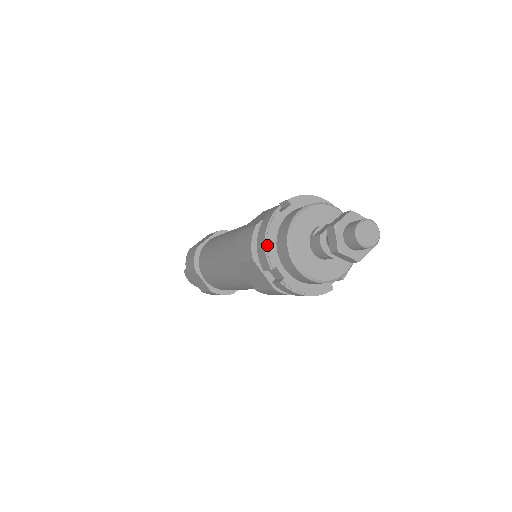
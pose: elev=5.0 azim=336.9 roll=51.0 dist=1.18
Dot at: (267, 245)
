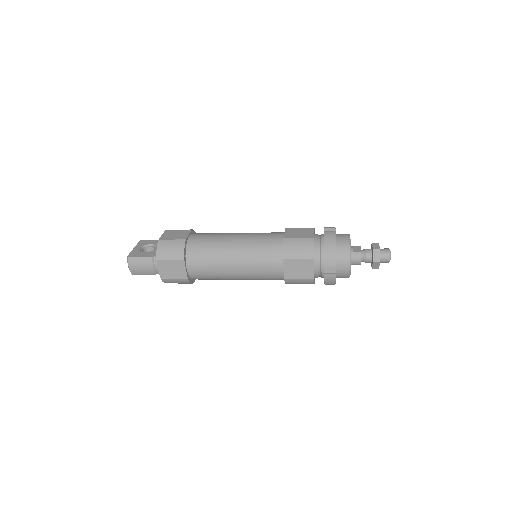
Dot at: occluded
